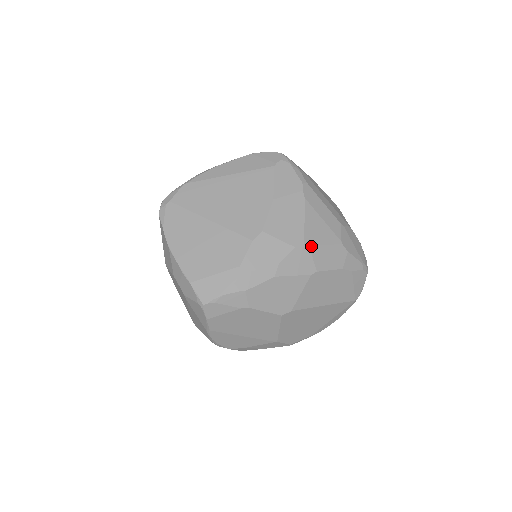
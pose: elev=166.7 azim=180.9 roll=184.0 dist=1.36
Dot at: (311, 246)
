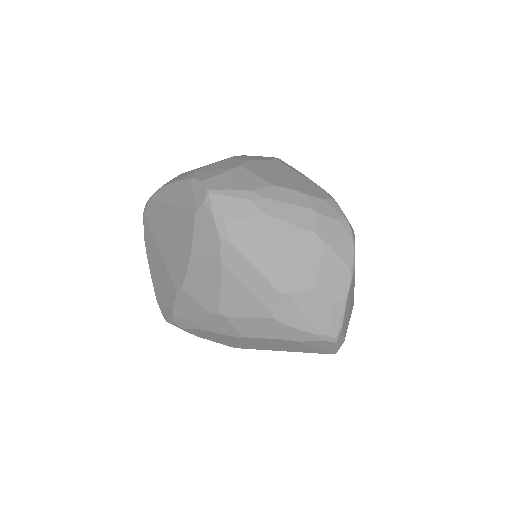
Dot at: (228, 316)
